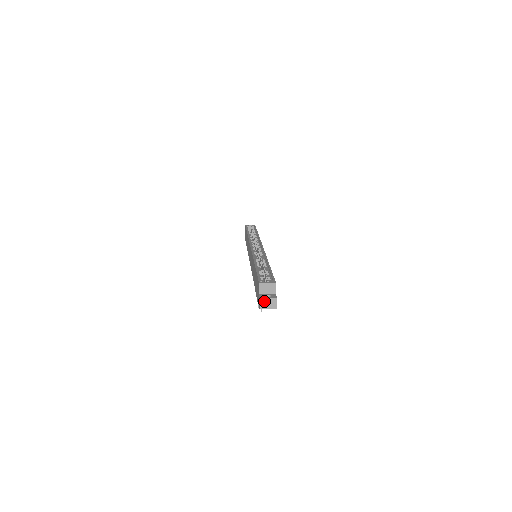
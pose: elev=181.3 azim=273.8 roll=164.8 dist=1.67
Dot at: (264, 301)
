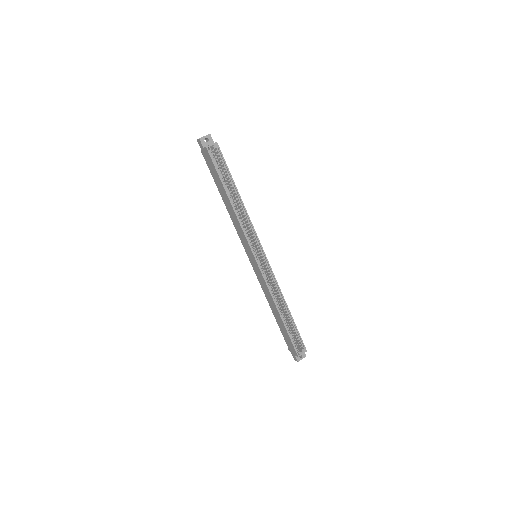
Dot at: (299, 360)
